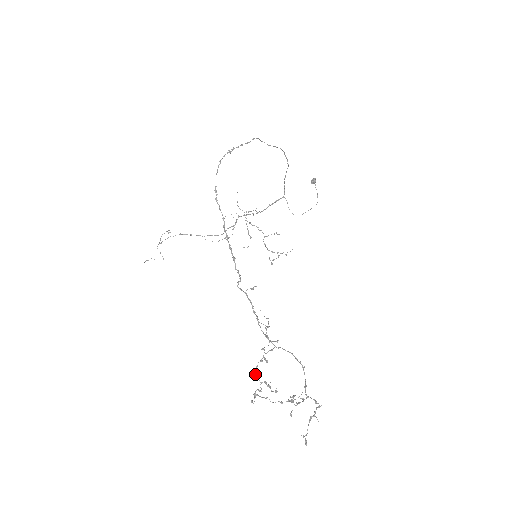
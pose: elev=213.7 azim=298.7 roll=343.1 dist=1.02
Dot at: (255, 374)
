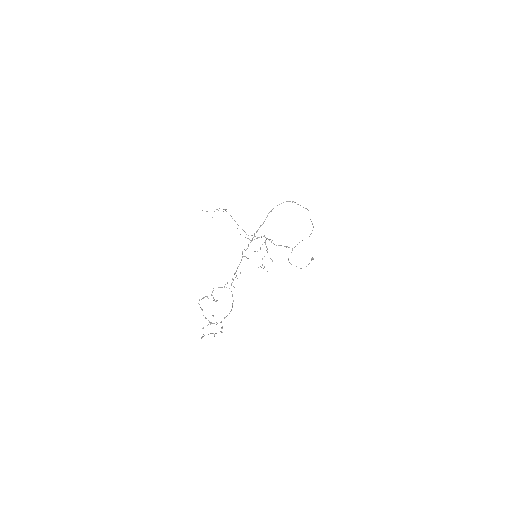
Dot at: occluded
